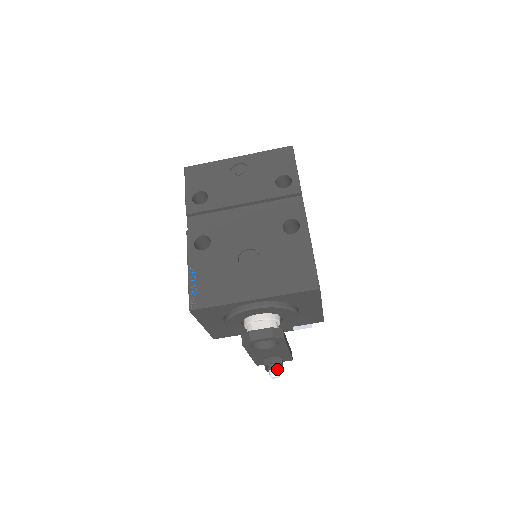
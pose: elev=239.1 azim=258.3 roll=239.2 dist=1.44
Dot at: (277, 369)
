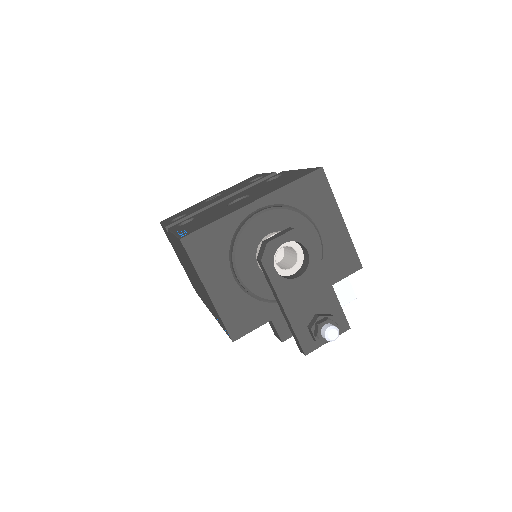
Dot at: (330, 324)
